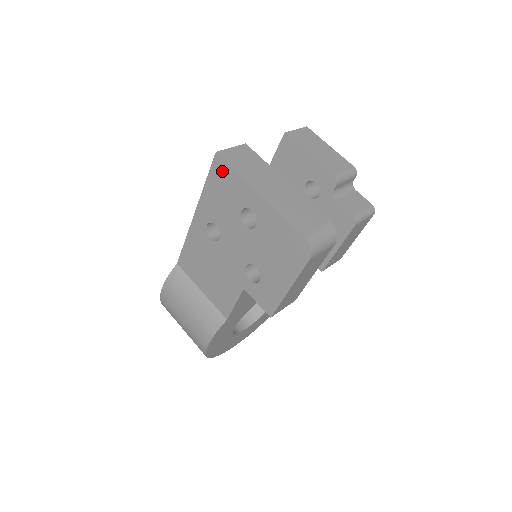
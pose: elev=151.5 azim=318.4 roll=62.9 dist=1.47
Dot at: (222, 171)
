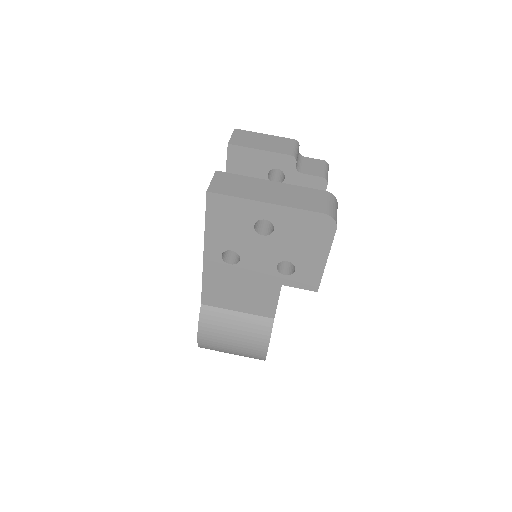
Dot at: (220, 204)
